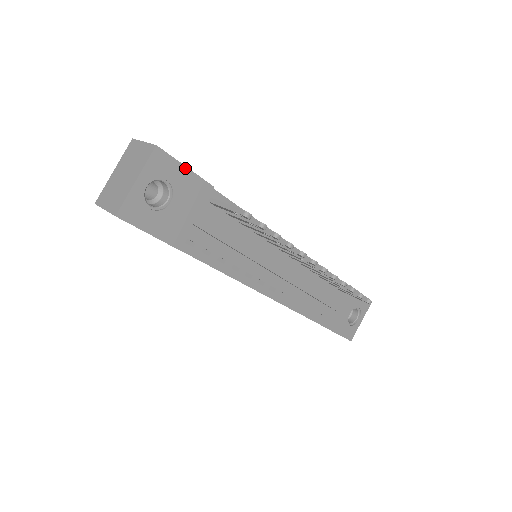
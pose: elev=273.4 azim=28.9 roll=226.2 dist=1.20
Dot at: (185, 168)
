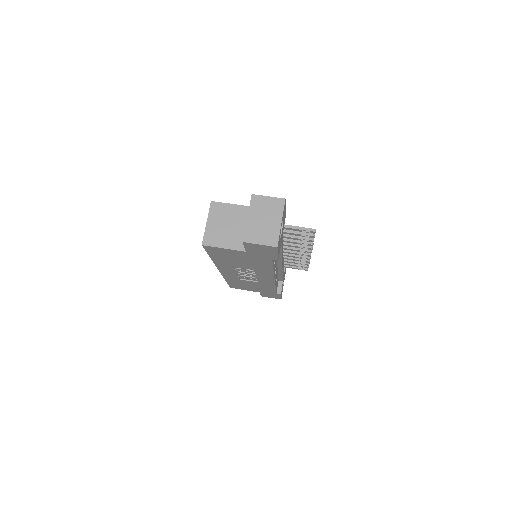
Dot at: (285, 209)
